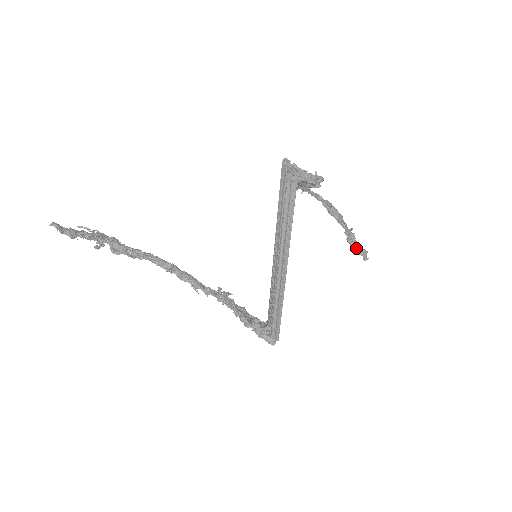
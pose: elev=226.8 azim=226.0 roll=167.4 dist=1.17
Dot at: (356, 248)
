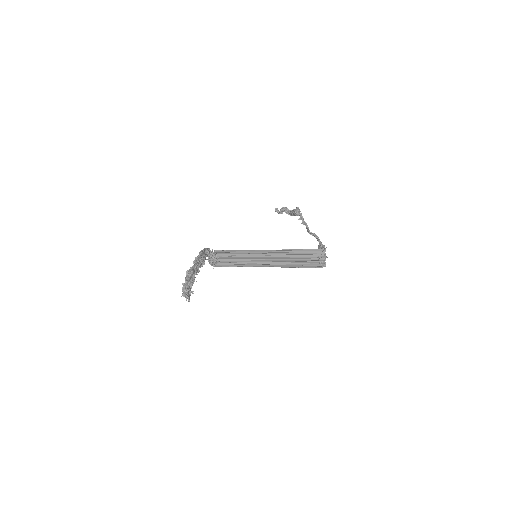
Dot at: (281, 213)
